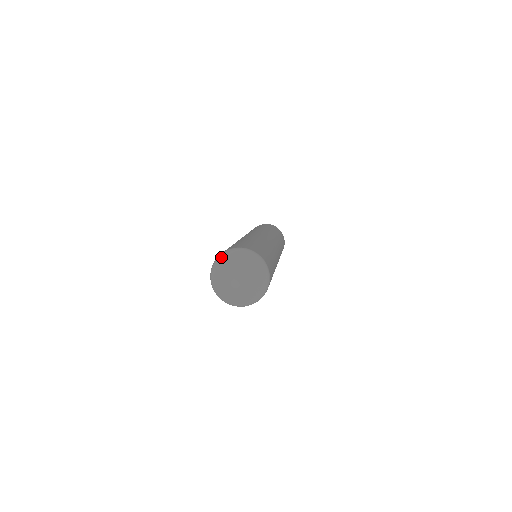
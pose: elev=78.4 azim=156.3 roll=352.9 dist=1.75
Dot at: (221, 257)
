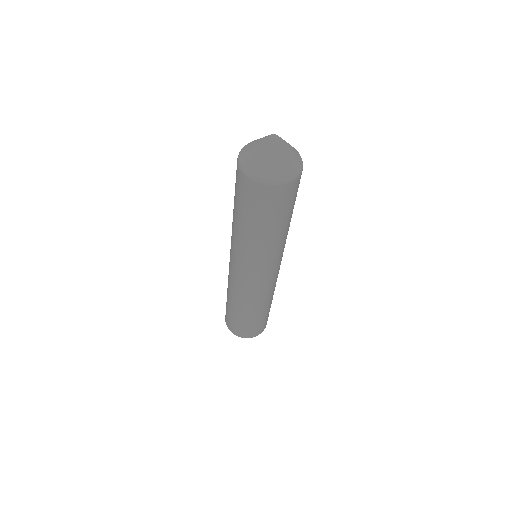
Dot at: (245, 146)
